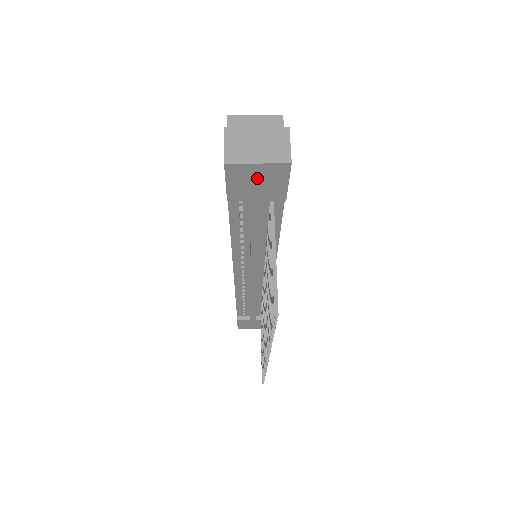
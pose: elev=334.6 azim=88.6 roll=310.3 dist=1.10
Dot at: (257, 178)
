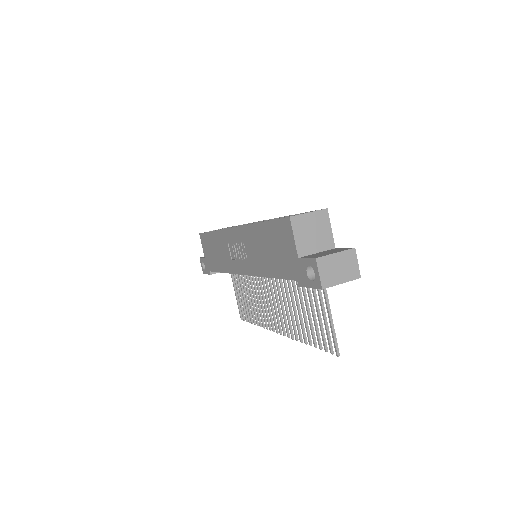
Dot at: occluded
